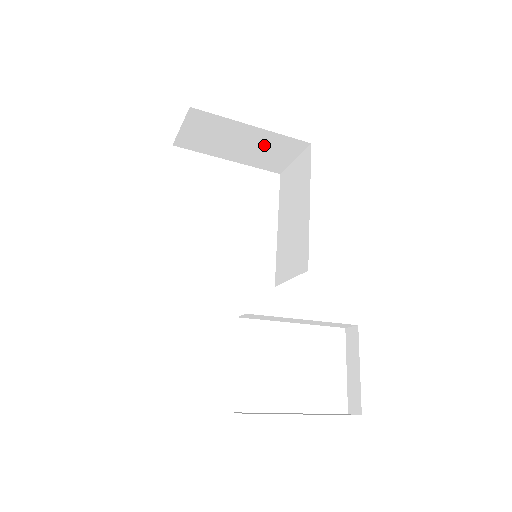
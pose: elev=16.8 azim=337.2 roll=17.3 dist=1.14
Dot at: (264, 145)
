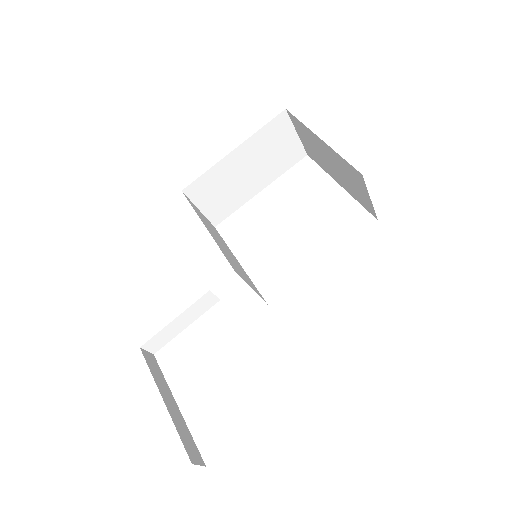
Dot at: (342, 168)
